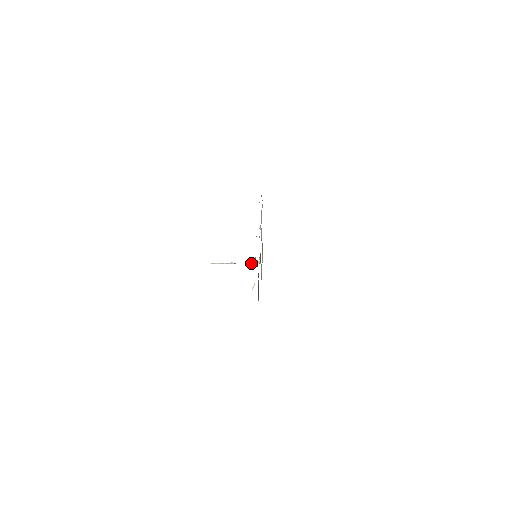
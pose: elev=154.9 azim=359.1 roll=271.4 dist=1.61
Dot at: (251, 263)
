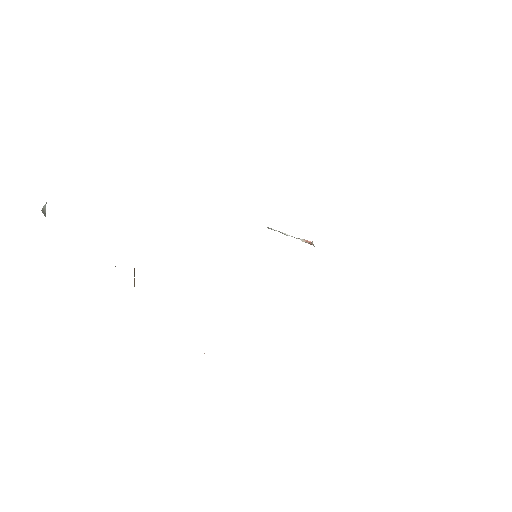
Dot at: (306, 242)
